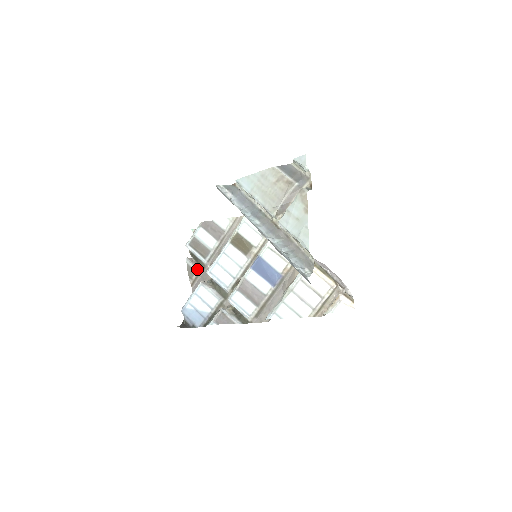
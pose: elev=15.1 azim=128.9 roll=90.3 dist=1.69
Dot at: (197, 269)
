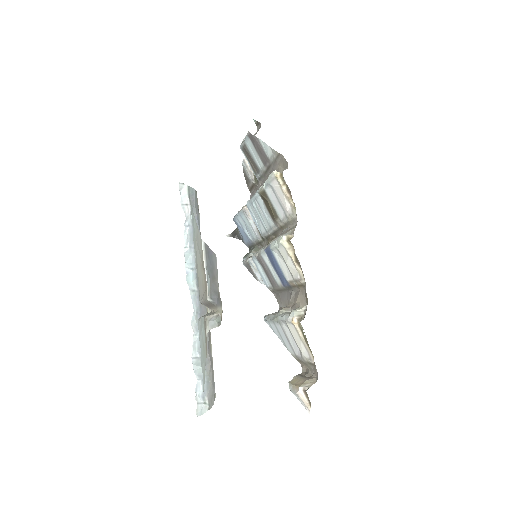
Dot at: (251, 180)
